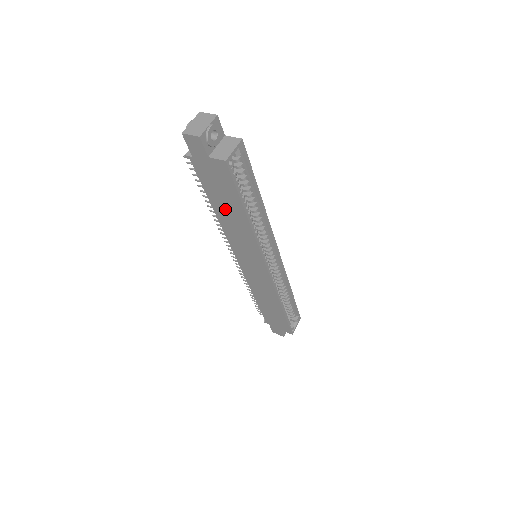
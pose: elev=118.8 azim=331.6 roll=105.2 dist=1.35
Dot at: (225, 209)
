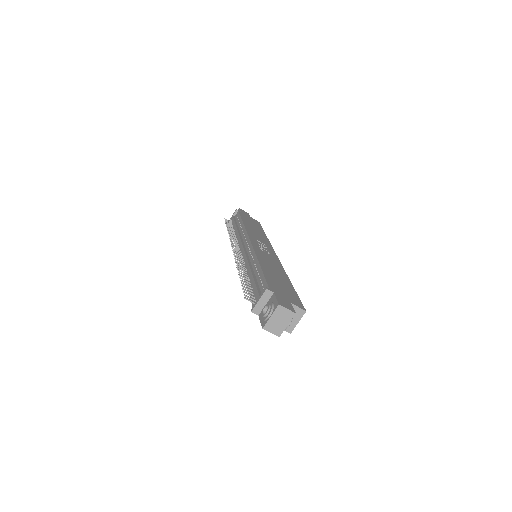
Dot at: occluded
